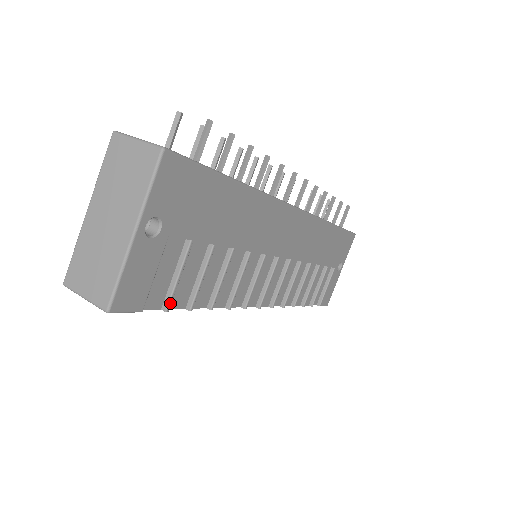
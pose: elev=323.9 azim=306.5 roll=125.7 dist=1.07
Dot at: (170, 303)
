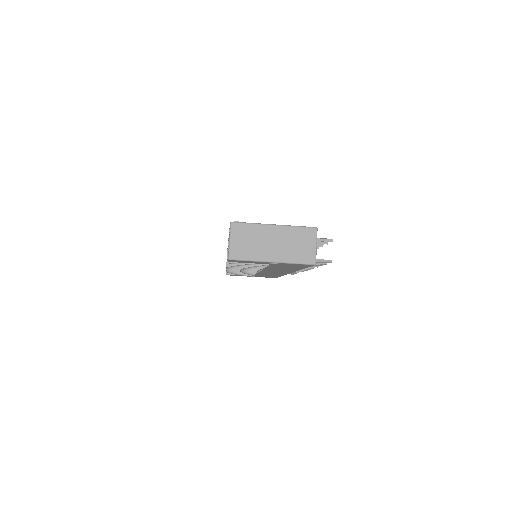
Dot at: (233, 263)
